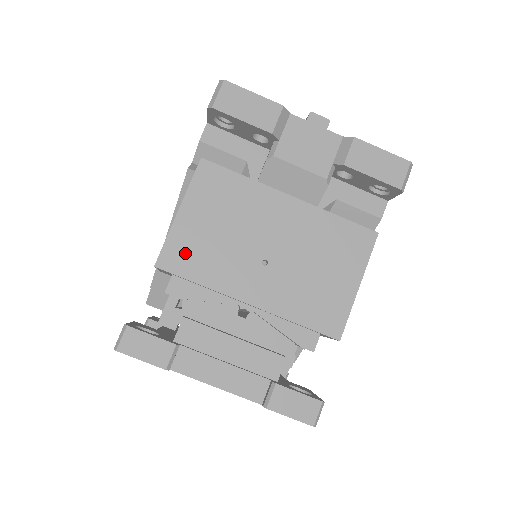
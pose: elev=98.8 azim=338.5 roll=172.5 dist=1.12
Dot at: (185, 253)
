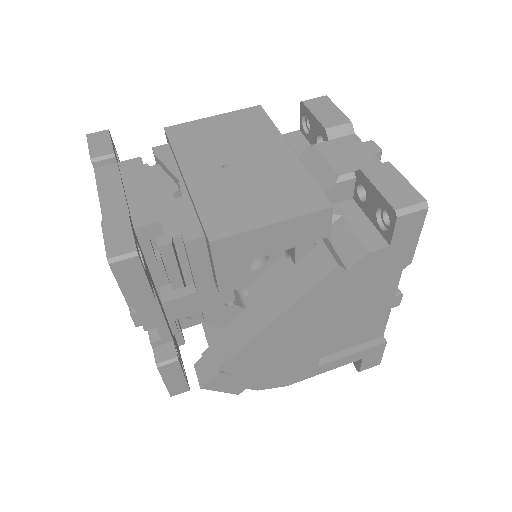
Dot at: (188, 133)
